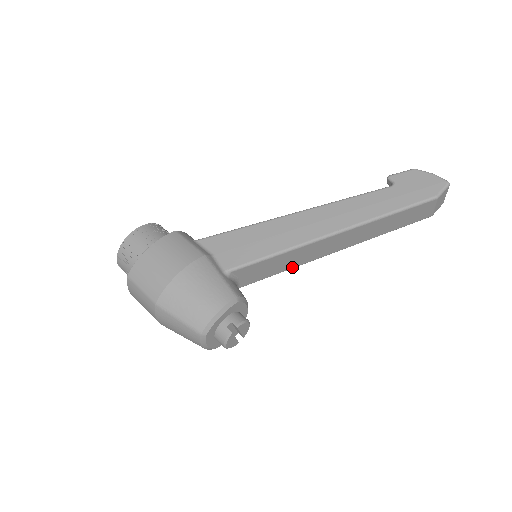
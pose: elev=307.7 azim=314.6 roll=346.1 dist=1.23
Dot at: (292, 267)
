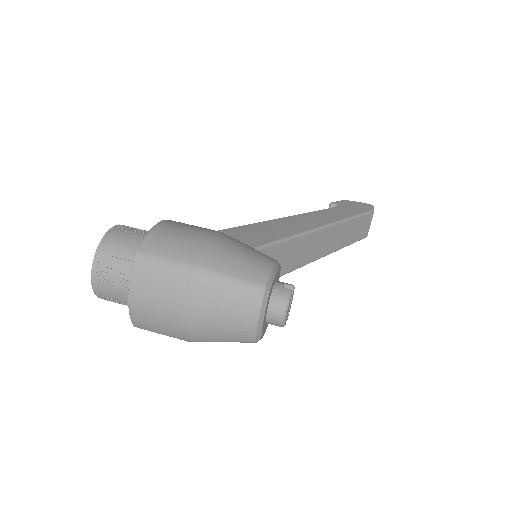
Dot at: (288, 270)
